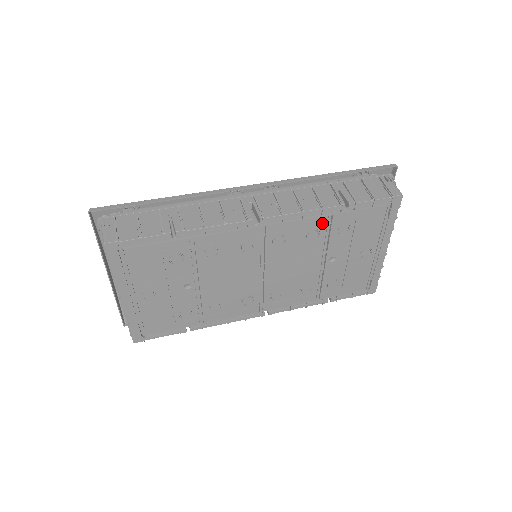
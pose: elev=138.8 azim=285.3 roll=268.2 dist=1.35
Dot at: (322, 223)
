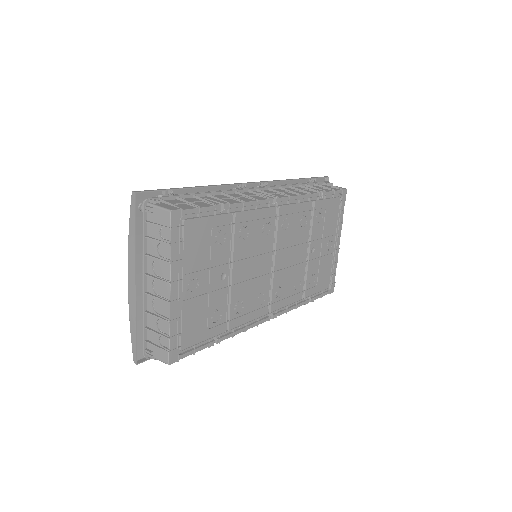
Dot at: (309, 209)
